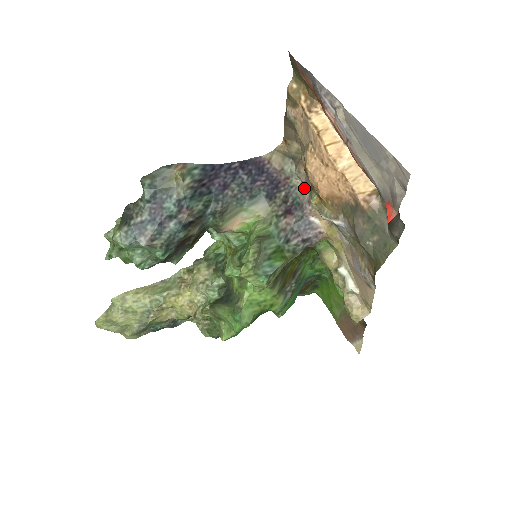
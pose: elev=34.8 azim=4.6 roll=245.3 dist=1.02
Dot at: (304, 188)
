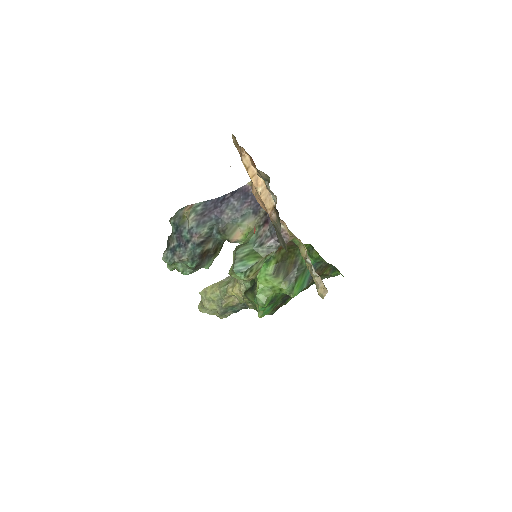
Dot at: (276, 201)
